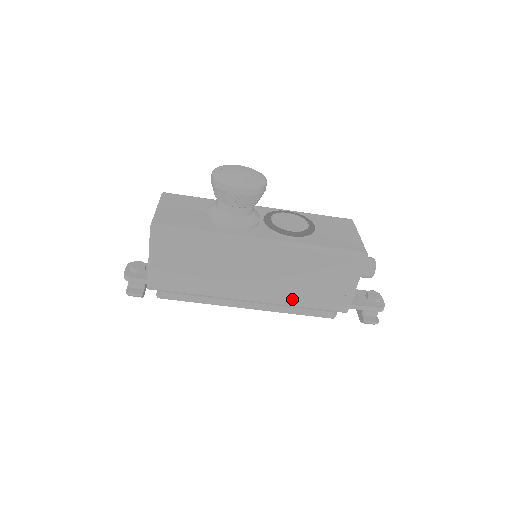
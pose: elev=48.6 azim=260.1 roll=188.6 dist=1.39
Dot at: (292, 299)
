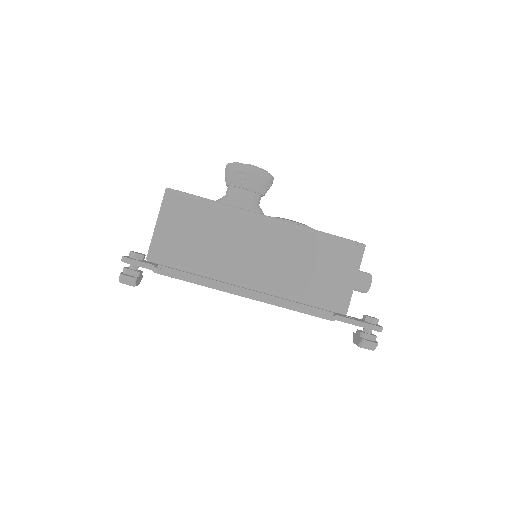
Dot at: (291, 289)
